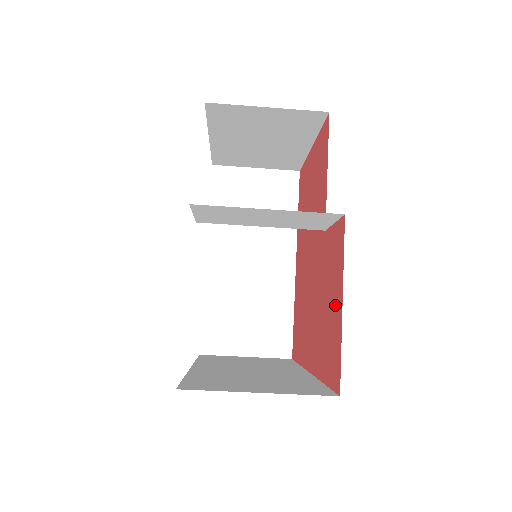
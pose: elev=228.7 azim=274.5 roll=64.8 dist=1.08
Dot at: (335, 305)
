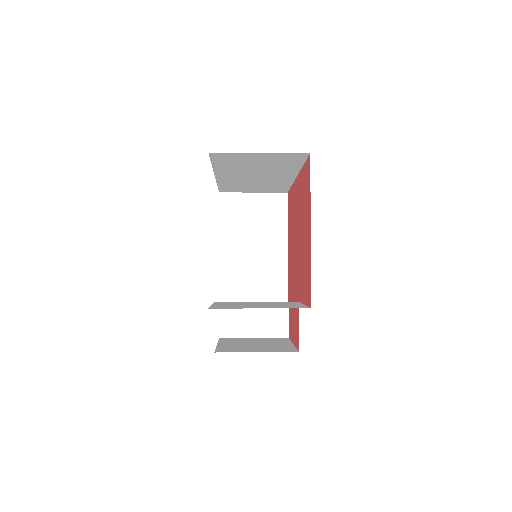
Dot at: (293, 330)
